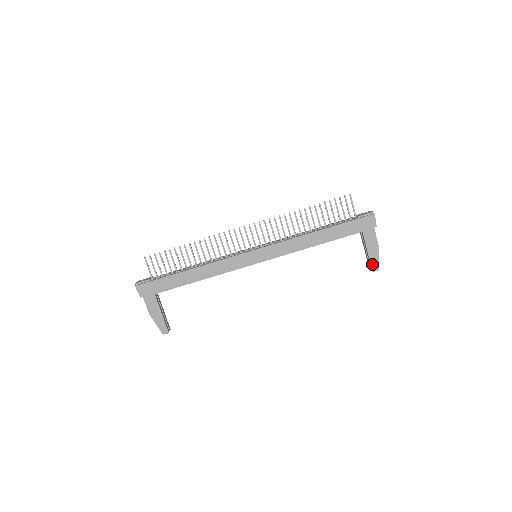
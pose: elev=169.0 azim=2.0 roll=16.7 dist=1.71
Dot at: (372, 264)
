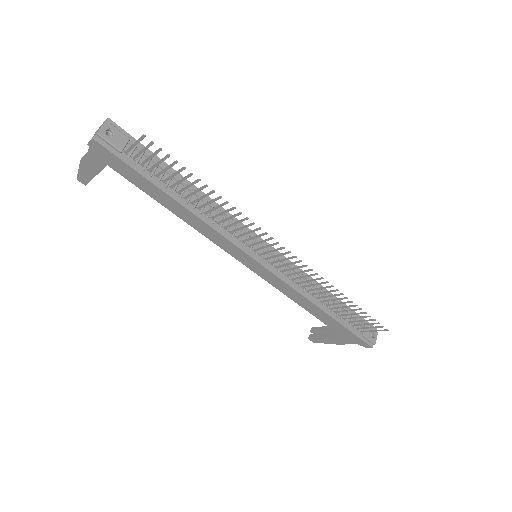
Dot at: (316, 339)
